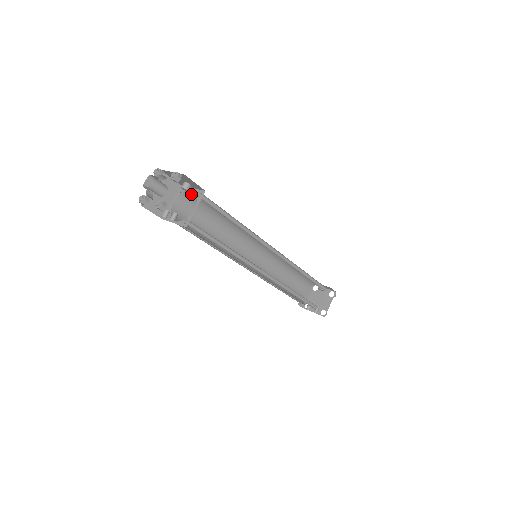
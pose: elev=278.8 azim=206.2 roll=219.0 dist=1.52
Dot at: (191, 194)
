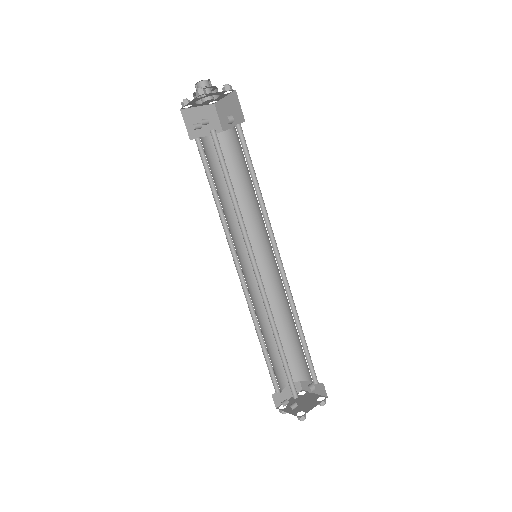
Dot at: (228, 138)
